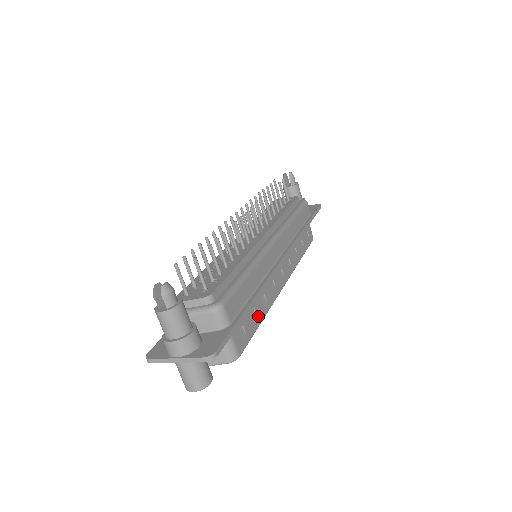
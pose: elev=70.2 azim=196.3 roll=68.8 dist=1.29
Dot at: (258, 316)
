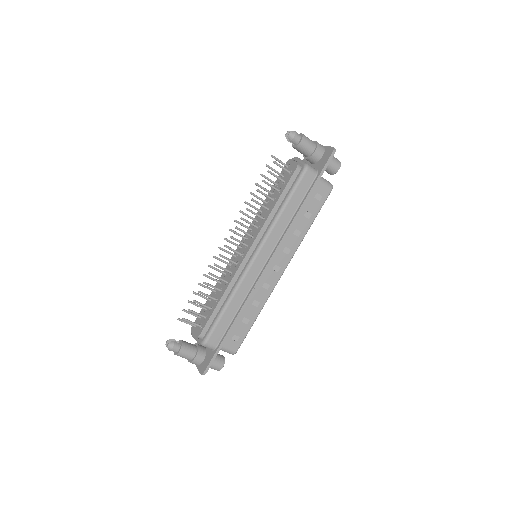
Dot at: (251, 318)
